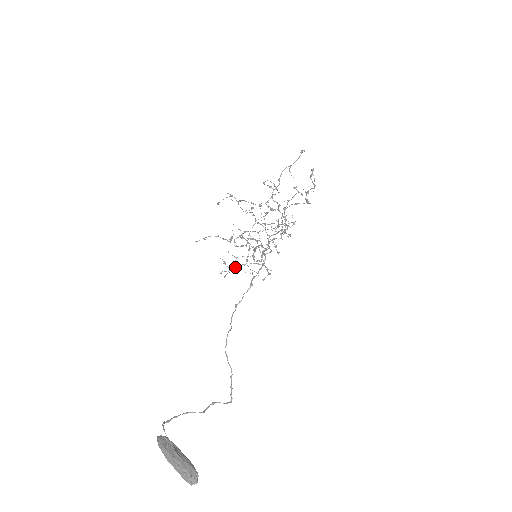
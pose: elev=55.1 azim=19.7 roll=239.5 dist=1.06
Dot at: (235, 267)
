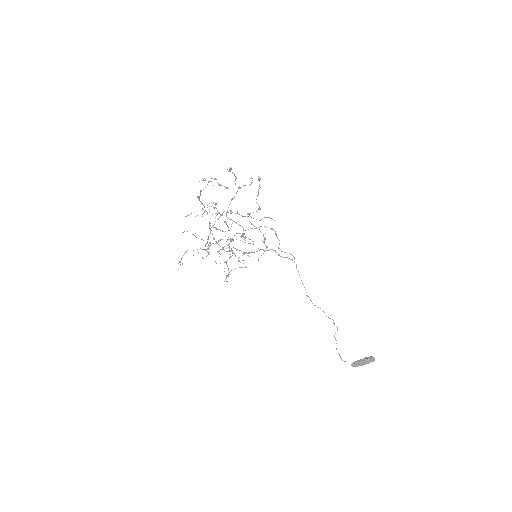
Dot at: occluded
